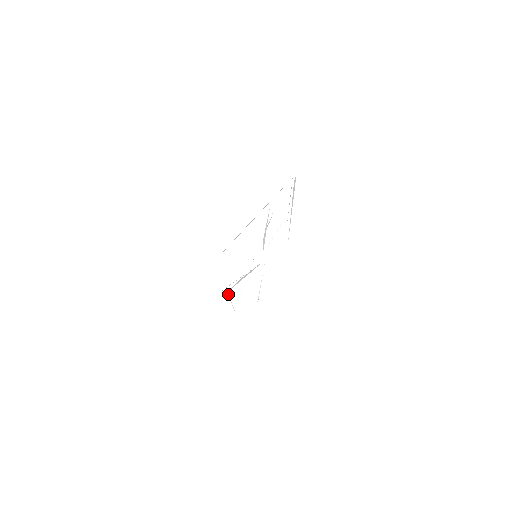
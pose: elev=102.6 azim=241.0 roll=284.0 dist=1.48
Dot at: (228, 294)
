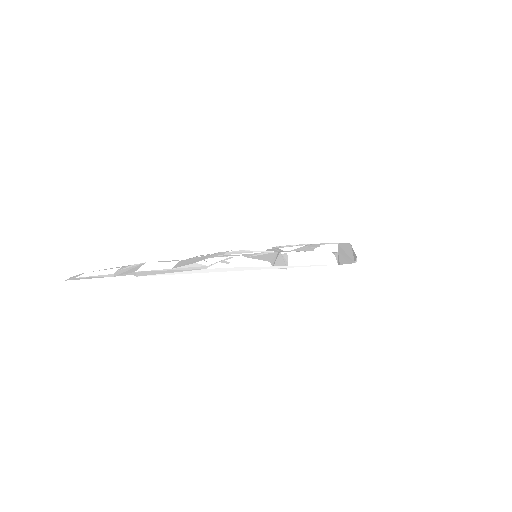
Dot at: (198, 256)
